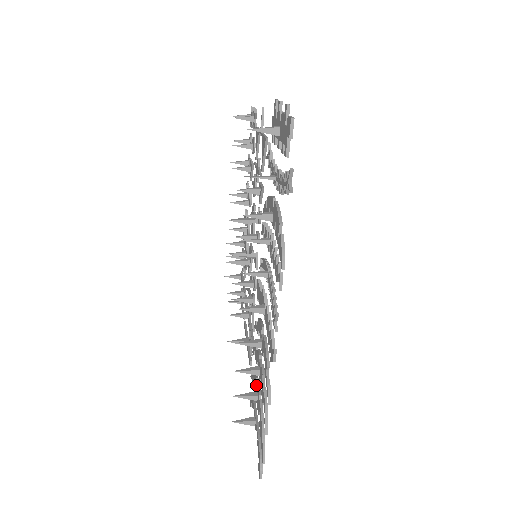
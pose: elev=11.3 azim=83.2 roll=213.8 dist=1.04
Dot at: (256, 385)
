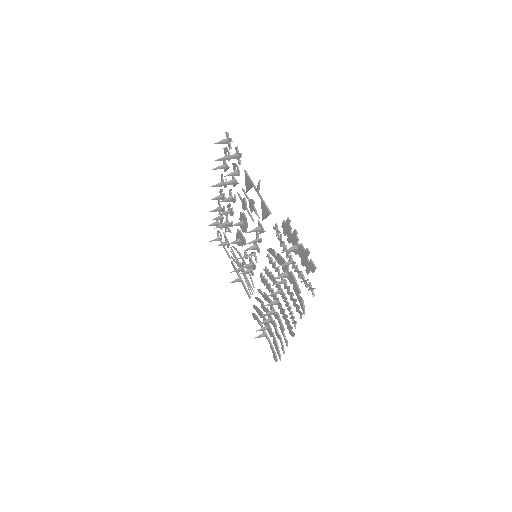
Dot at: occluded
